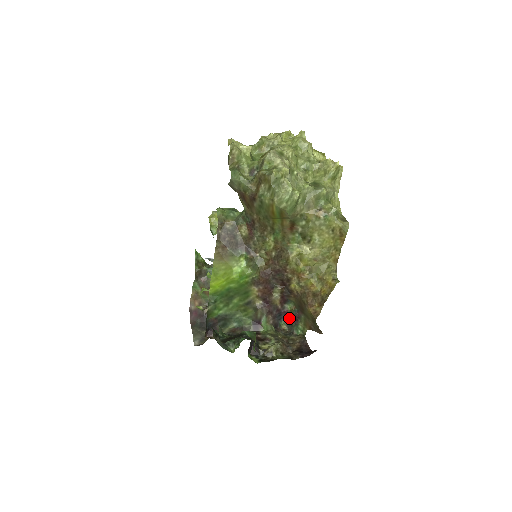
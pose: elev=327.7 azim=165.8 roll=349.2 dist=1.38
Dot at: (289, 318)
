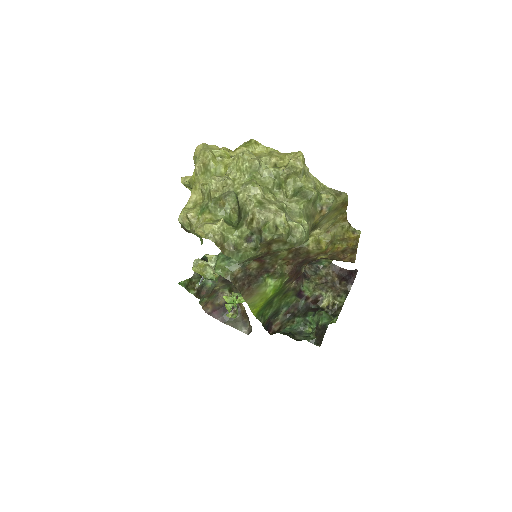
Dot at: occluded
